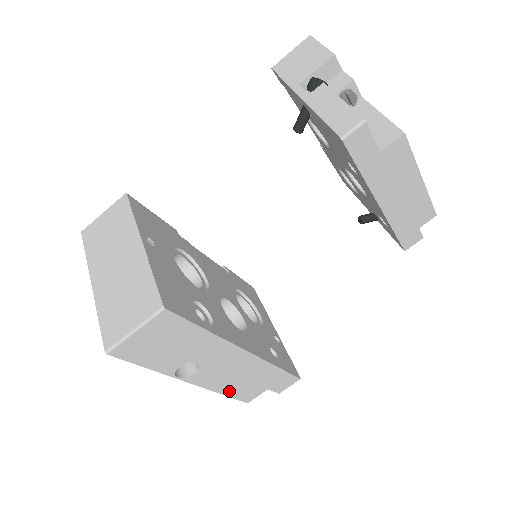
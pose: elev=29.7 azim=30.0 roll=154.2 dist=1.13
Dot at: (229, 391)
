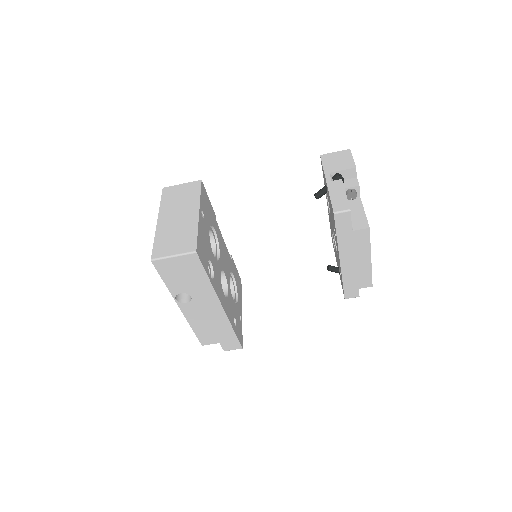
Dot at: (197, 329)
